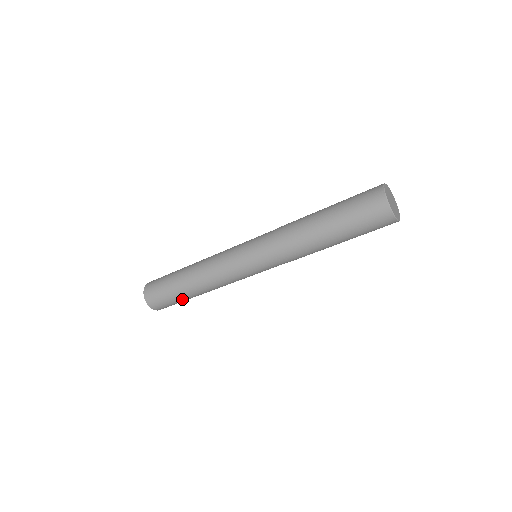
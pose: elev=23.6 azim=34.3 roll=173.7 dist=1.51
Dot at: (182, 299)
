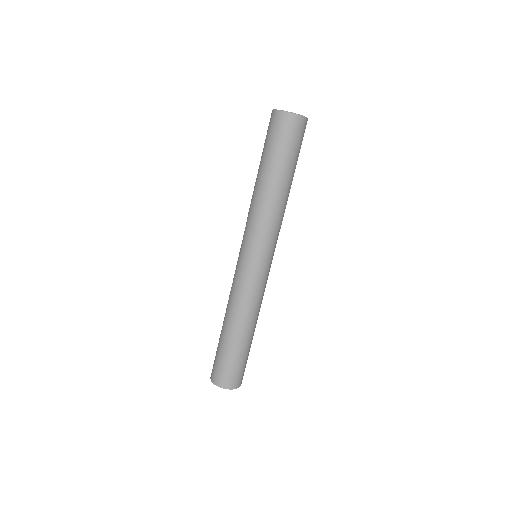
Dot at: (234, 352)
